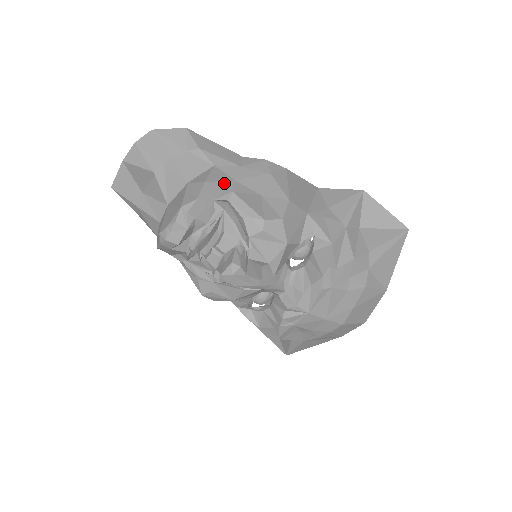
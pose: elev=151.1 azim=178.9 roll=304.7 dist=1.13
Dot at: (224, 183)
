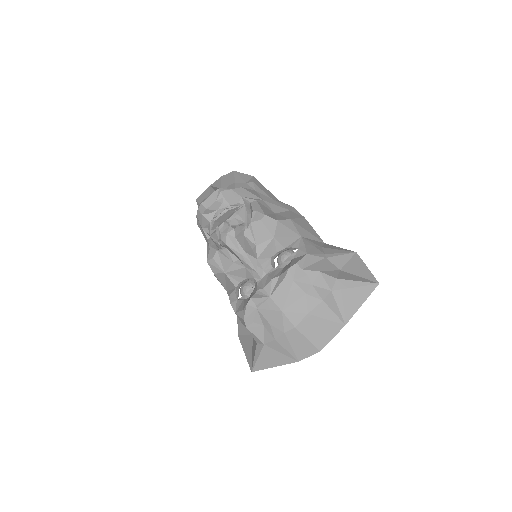
Dot at: (254, 196)
